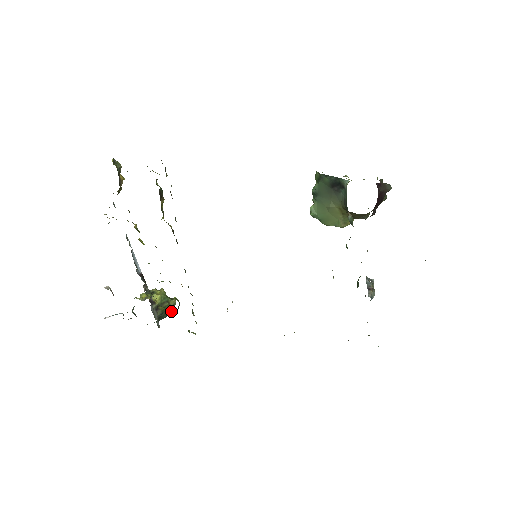
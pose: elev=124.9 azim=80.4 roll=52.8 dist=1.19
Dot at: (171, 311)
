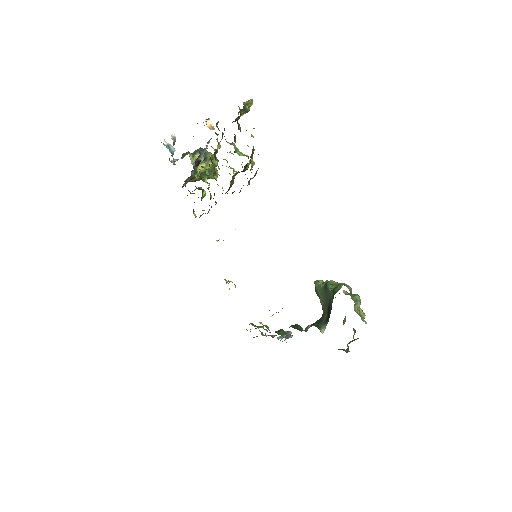
Dot at: occluded
